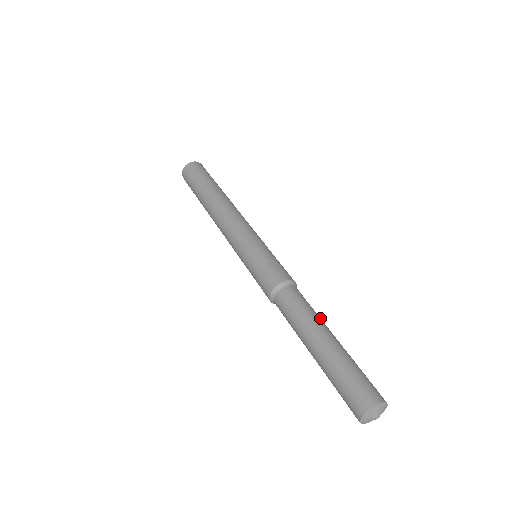
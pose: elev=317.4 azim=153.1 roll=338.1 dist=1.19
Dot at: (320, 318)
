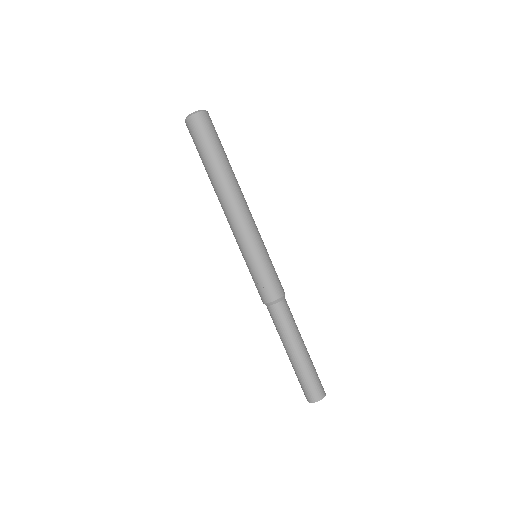
Dot at: (292, 334)
